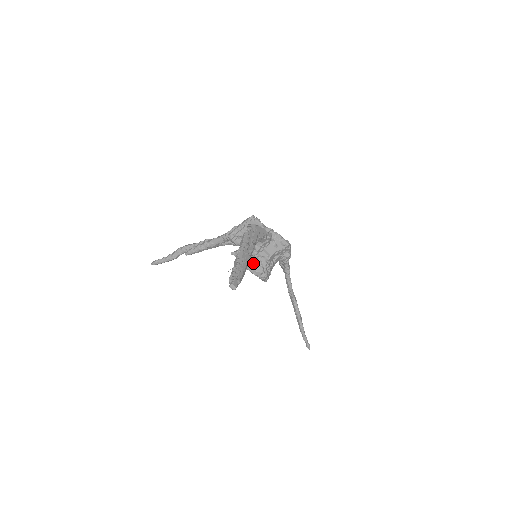
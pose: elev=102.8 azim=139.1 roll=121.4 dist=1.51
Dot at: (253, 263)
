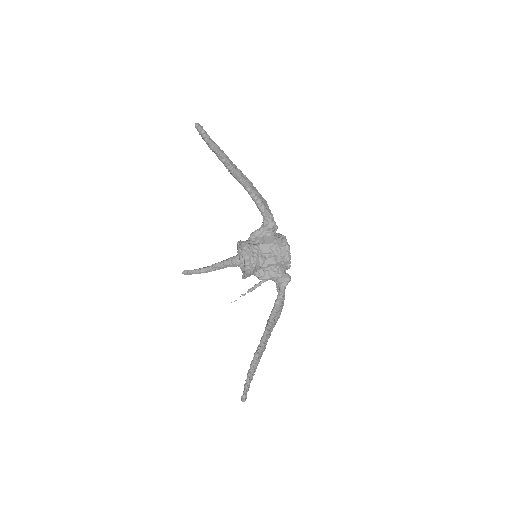
Dot at: (246, 241)
